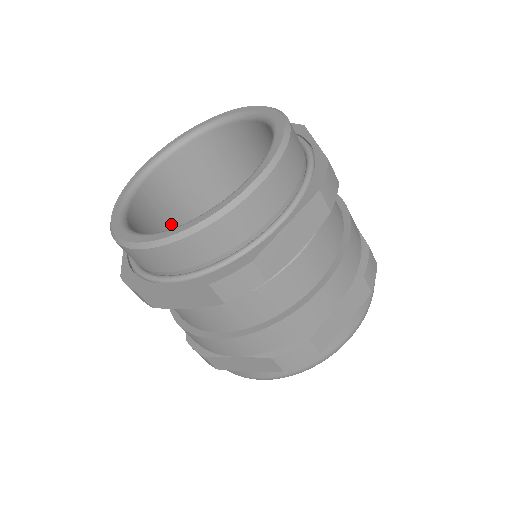
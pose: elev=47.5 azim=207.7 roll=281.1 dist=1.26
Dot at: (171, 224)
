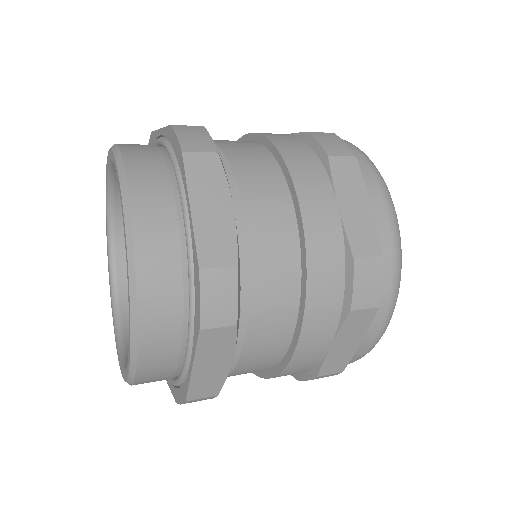
Dot at: occluded
